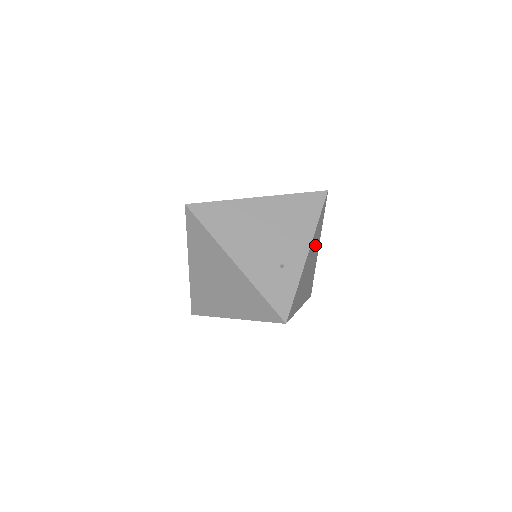
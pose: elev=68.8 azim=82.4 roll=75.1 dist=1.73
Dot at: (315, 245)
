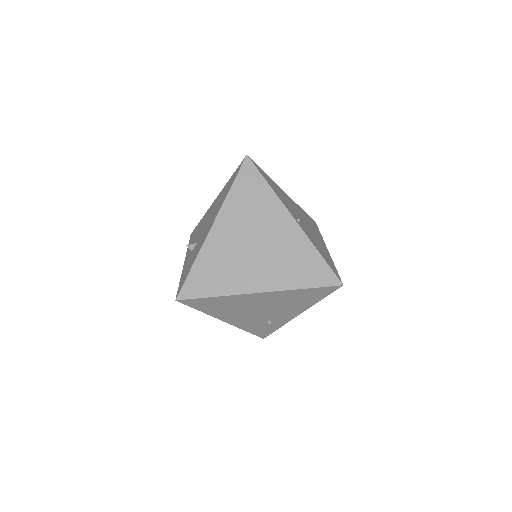
Dot at: occluded
